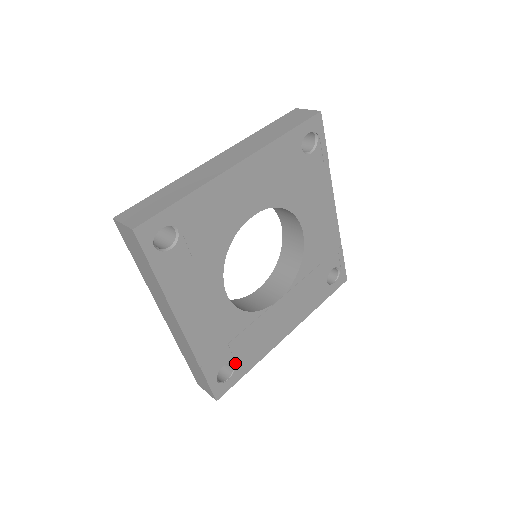
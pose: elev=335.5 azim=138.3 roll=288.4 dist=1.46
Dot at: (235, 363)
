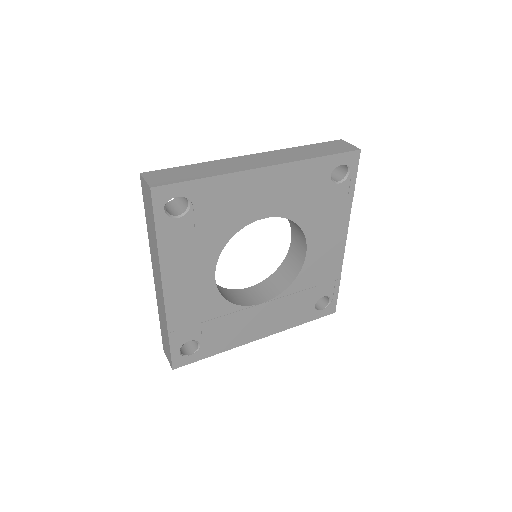
Dot at: (202, 343)
